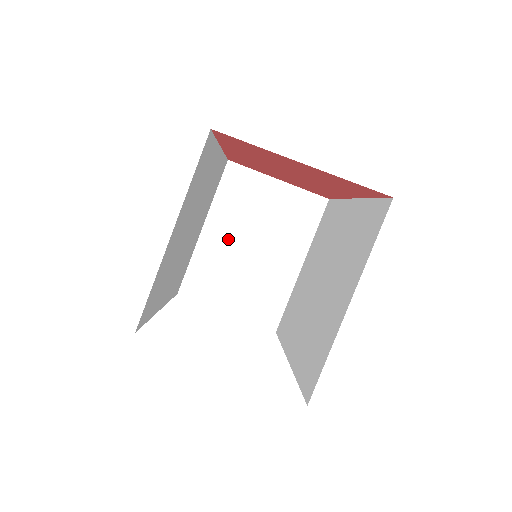
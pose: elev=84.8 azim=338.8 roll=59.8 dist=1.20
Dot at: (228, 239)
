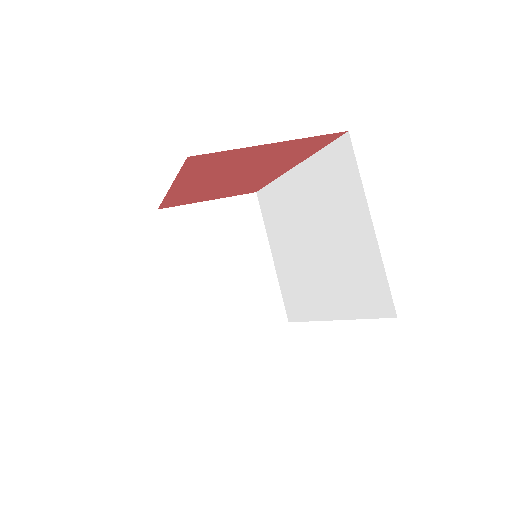
Dot at: (201, 274)
